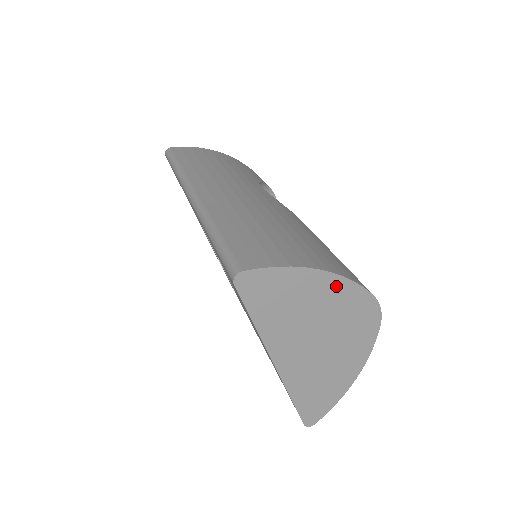
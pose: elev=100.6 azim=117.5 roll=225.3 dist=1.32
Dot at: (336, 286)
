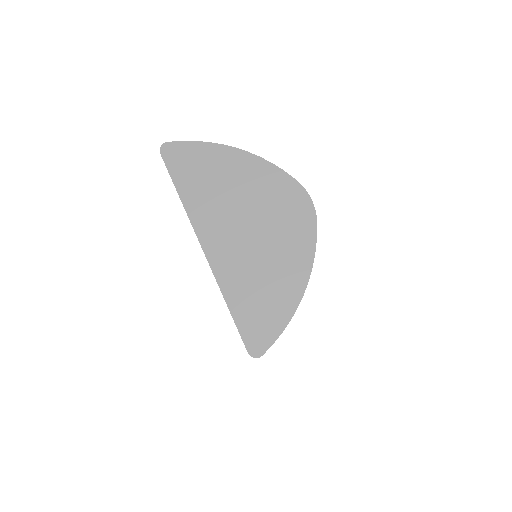
Dot at: (255, 166)
